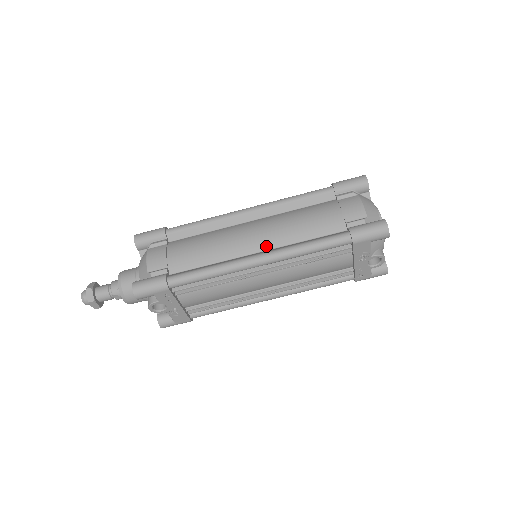
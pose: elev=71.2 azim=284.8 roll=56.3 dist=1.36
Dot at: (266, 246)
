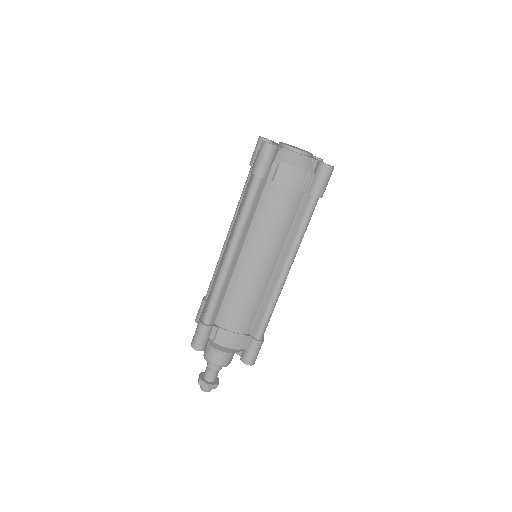
Dot at: (276, 258)
